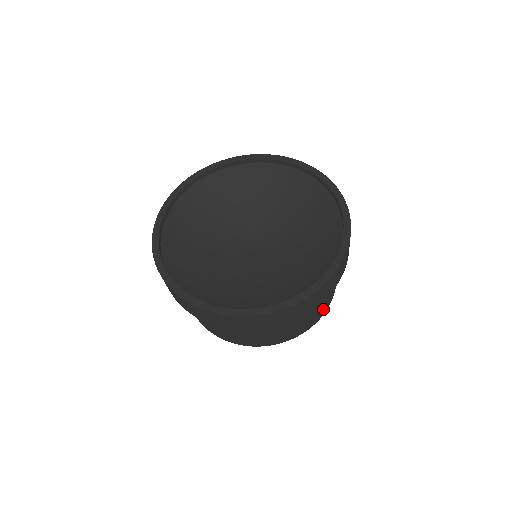
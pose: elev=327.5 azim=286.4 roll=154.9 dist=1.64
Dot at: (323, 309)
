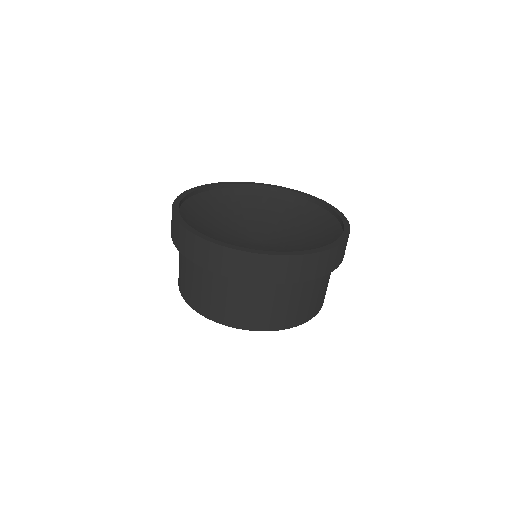
Dot at: occluded
